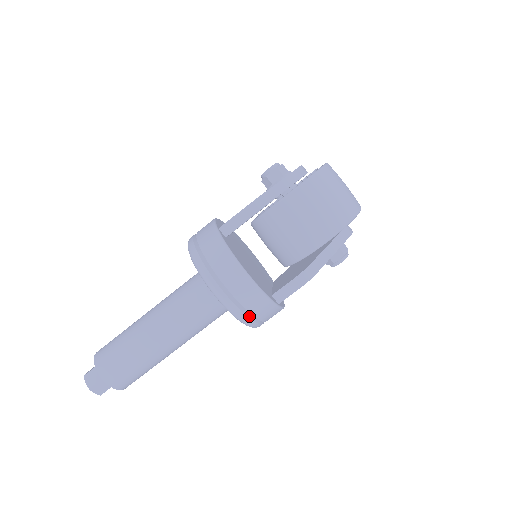
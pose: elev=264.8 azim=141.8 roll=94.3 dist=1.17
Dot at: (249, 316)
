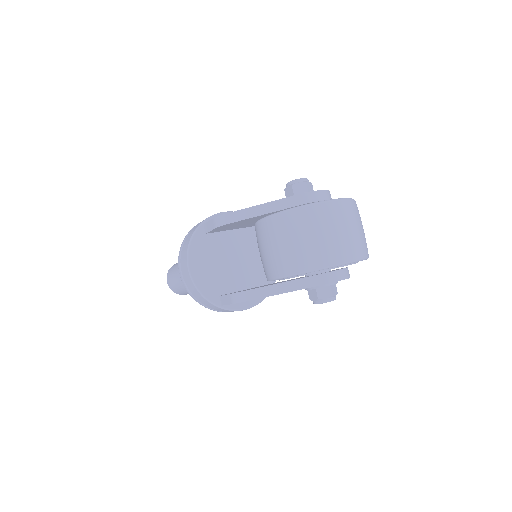
Dot at: (199, 301)
